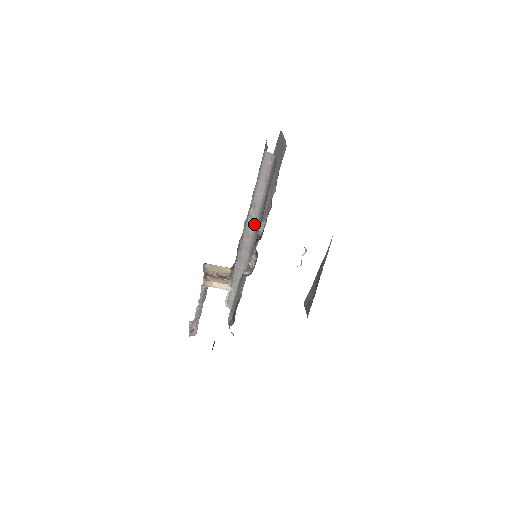
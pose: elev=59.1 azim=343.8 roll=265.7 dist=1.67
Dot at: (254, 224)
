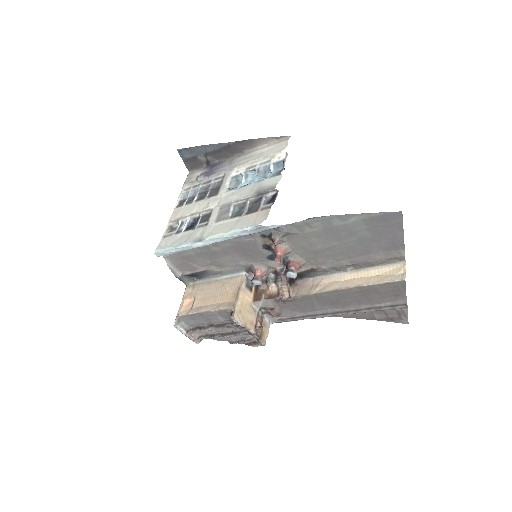
Dot at: occluded
